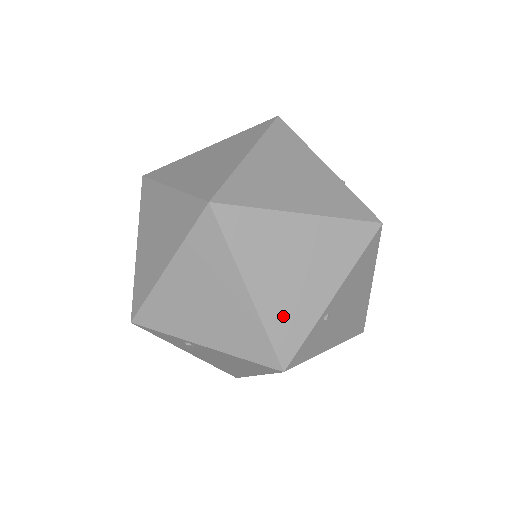
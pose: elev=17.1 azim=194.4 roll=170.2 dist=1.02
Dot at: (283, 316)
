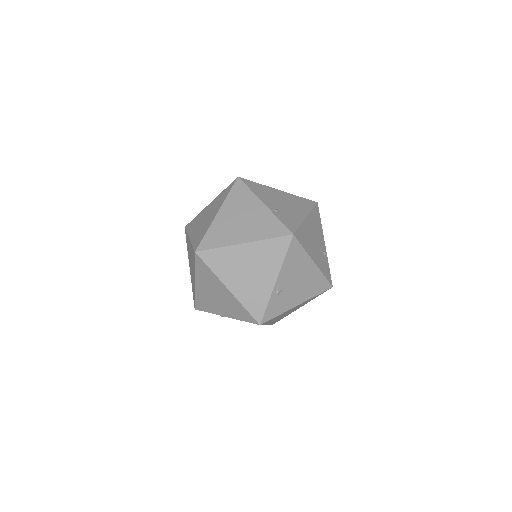
Dot at: (250, 297)
